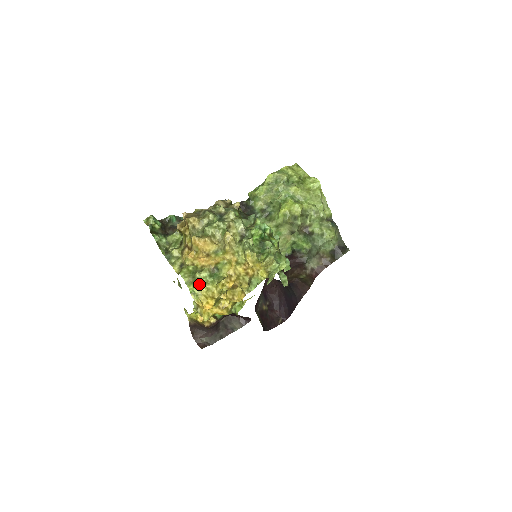
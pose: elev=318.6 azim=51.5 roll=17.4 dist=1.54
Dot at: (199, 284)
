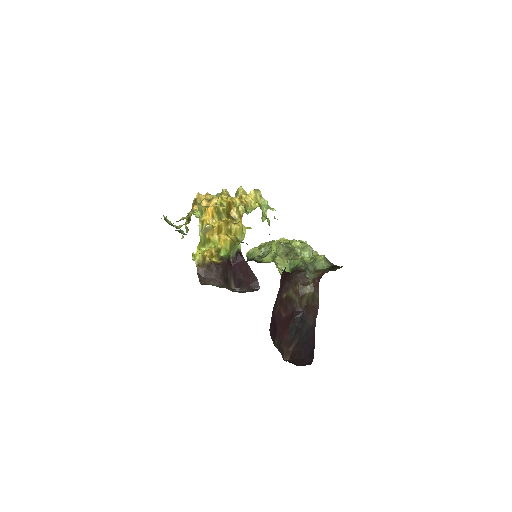
Dot at: occluded
